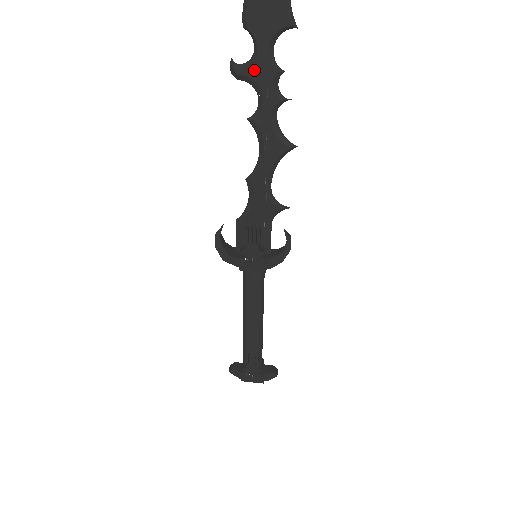
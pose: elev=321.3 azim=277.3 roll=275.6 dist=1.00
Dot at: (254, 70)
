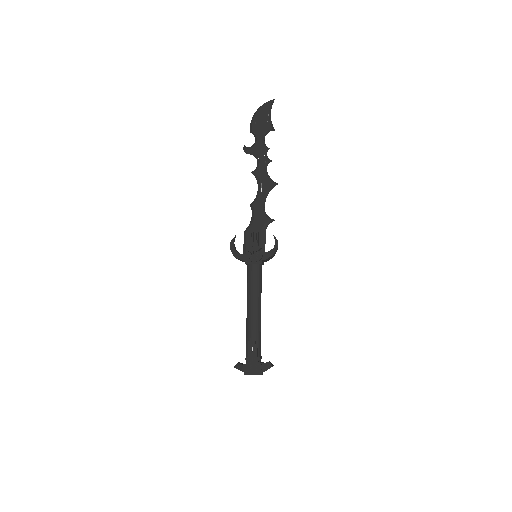
Dot at: (255, 148)
